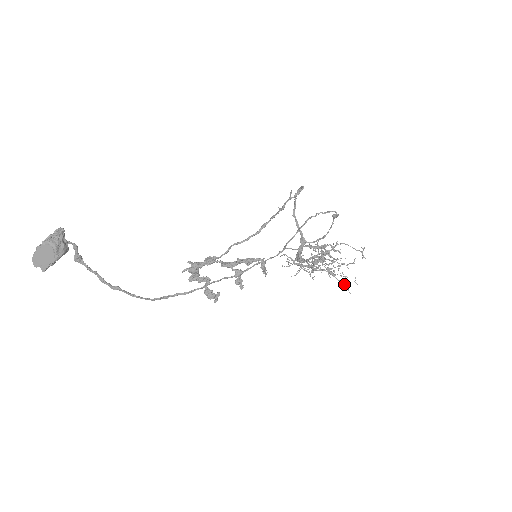
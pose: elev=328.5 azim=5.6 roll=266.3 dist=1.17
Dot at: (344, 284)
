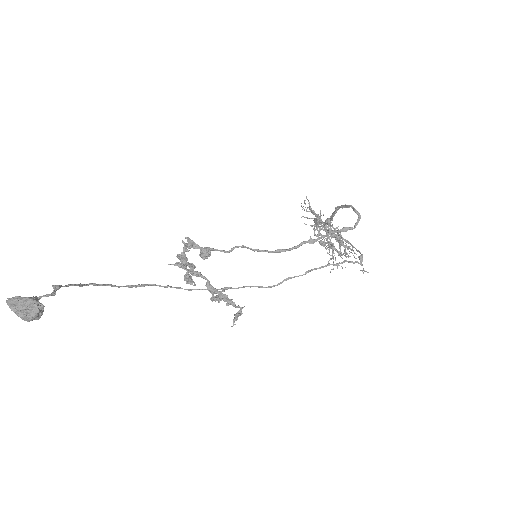
Dot at: (333, 263)
